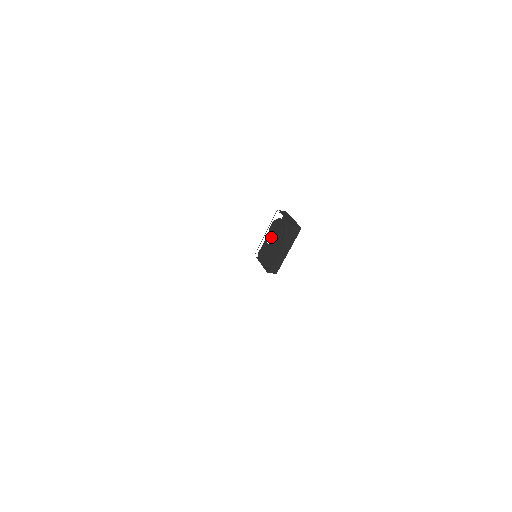
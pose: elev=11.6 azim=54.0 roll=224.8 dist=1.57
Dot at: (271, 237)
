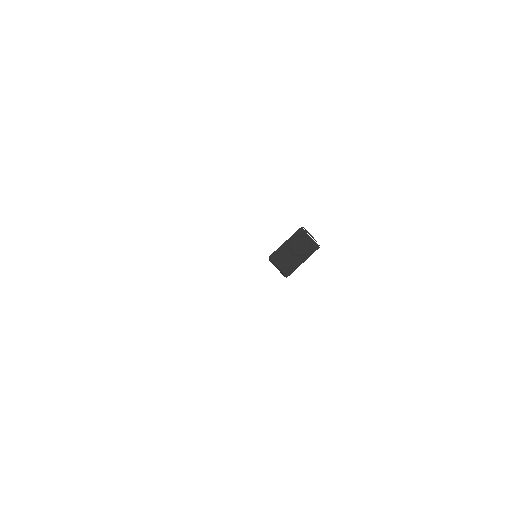
Dot at: (293, 247)
